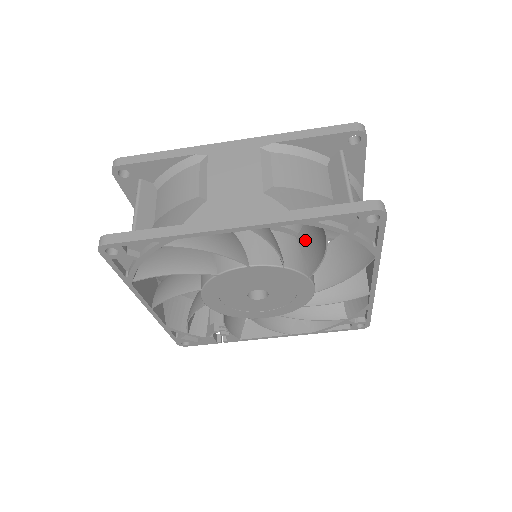
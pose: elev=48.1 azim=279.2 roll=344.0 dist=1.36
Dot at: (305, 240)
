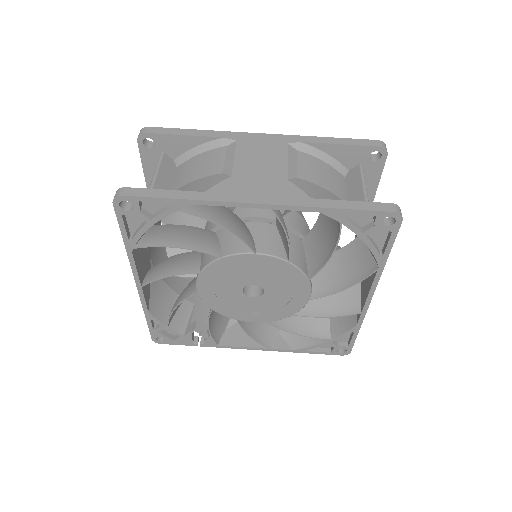
Dot at: (312, 242)
